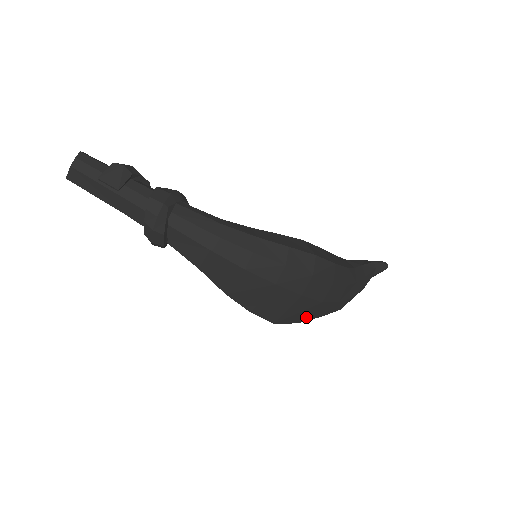
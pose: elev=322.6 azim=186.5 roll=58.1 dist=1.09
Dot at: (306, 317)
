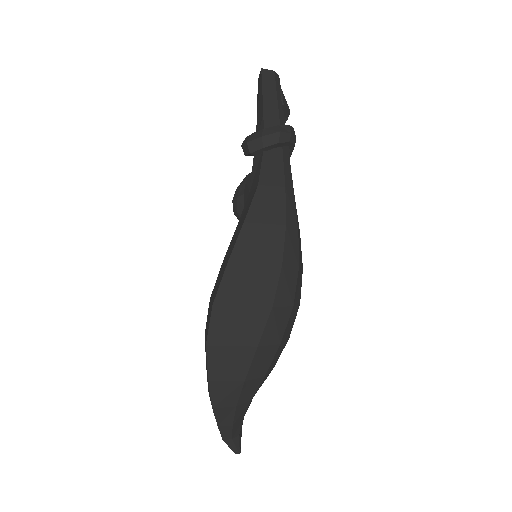
Dot at: (219, 349)
